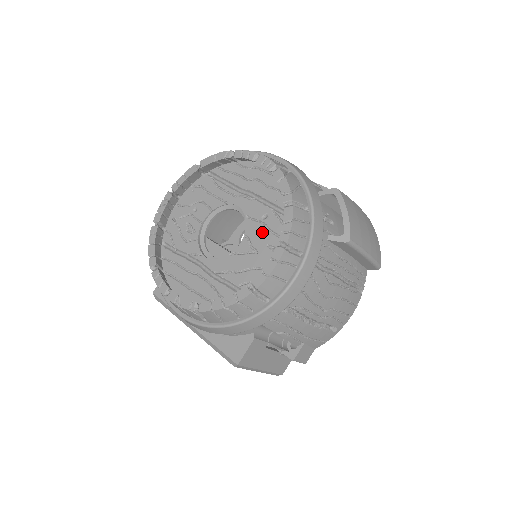
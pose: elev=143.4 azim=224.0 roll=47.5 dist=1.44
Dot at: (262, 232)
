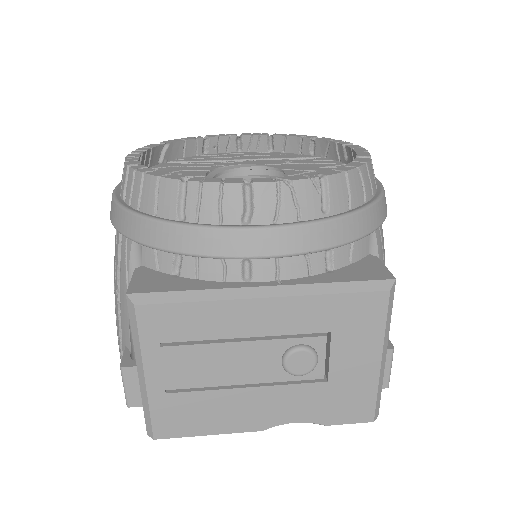
Dot at: (300, 165)
